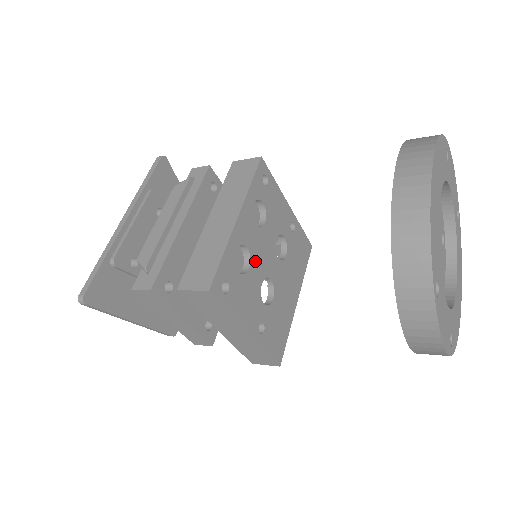
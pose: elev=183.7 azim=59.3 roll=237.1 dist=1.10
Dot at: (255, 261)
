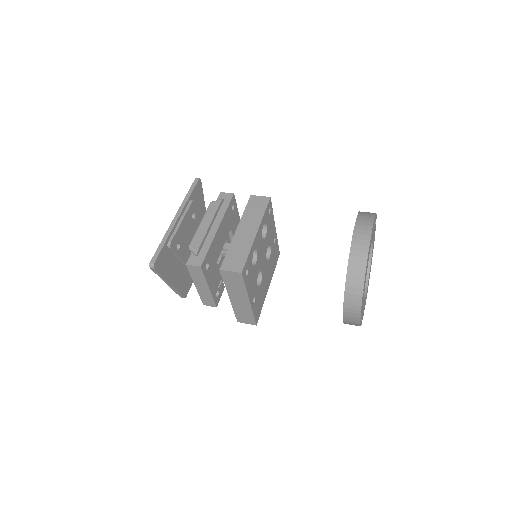
Dot at: (258, 259)
